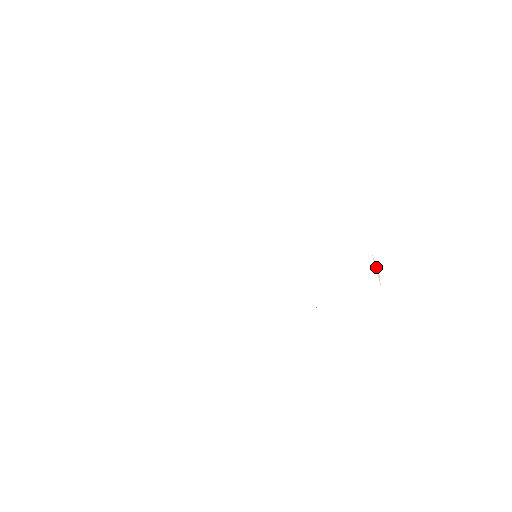
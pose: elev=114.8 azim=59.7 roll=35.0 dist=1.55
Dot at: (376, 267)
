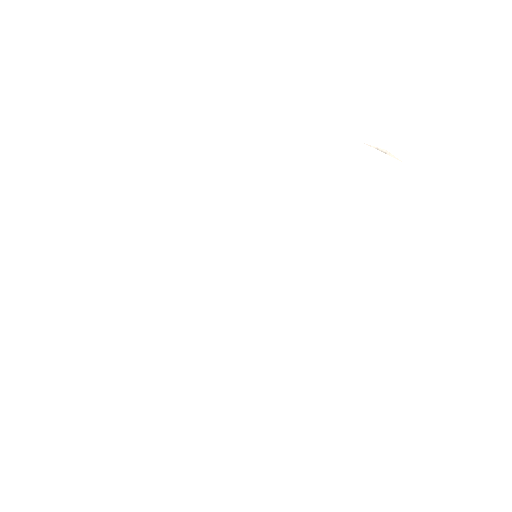
Dot at: (381, 150)
